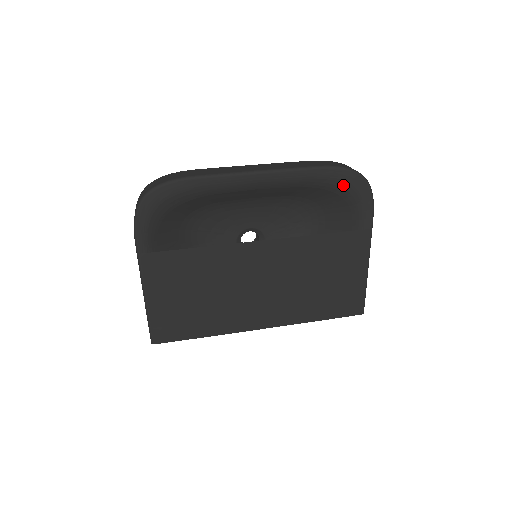
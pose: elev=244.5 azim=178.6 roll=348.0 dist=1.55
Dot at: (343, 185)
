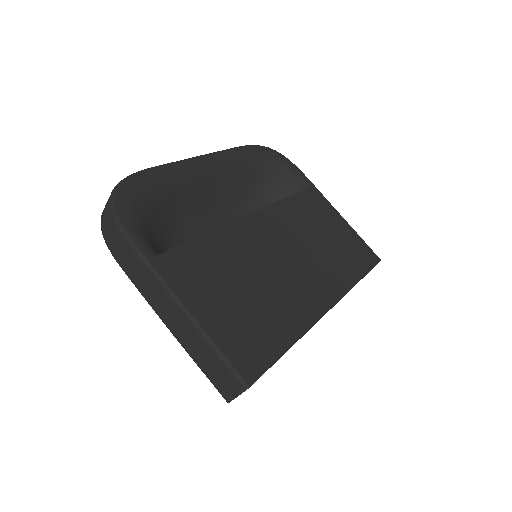
Dot at: (266, 158)
